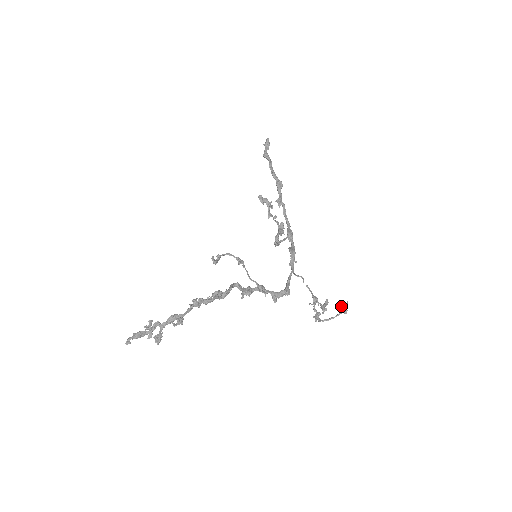
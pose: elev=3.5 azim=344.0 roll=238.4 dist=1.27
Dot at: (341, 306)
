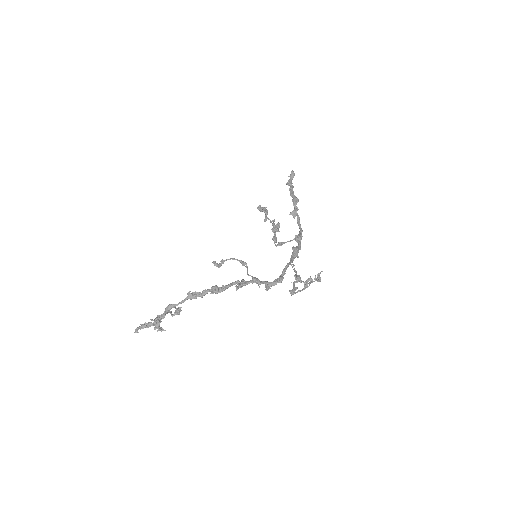
Dot at: (315, 276)
